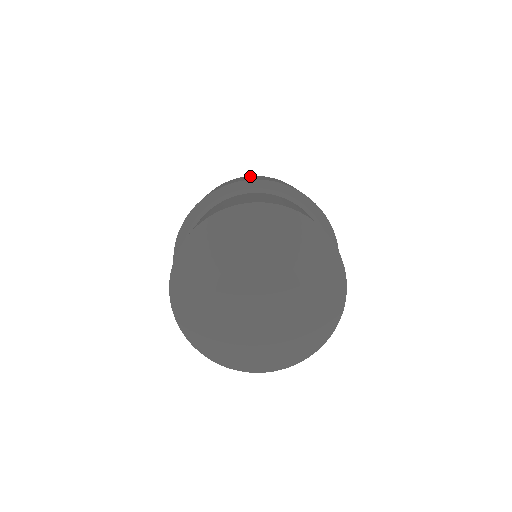
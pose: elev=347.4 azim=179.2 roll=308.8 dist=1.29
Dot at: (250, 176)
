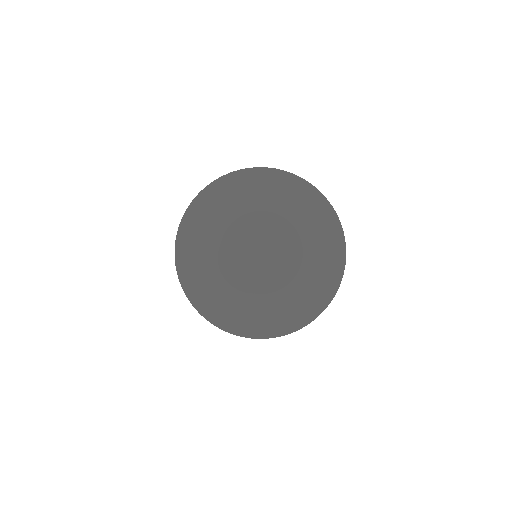
Dot at: occluded
